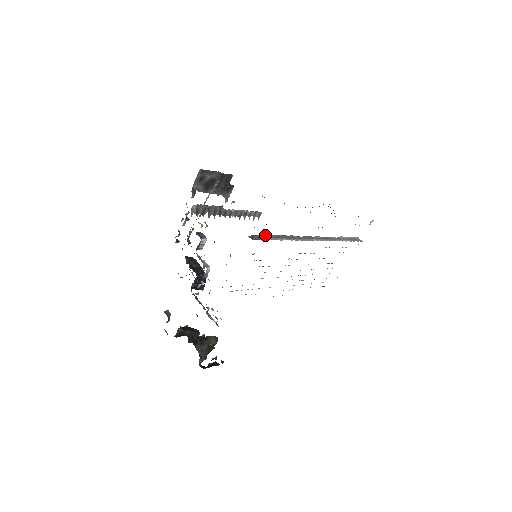
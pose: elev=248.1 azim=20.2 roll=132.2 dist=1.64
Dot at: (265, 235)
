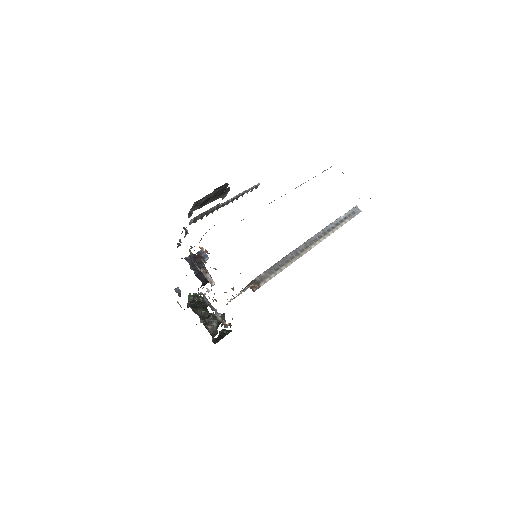
Dot at: (265, 274)
